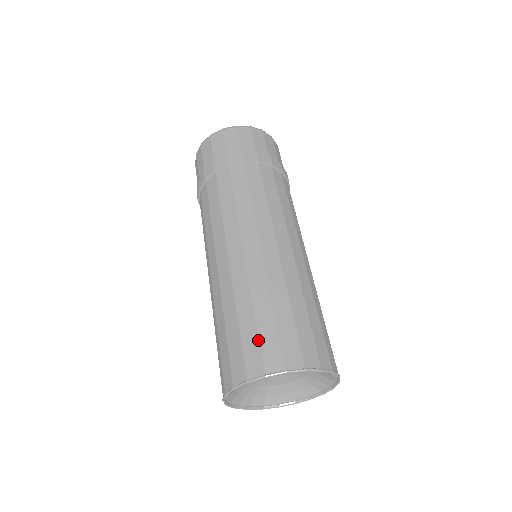
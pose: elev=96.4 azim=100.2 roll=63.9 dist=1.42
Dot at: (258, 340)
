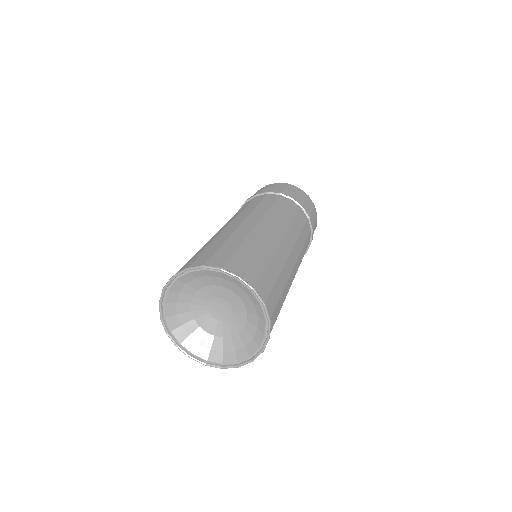
Dot at: (215, 252)
